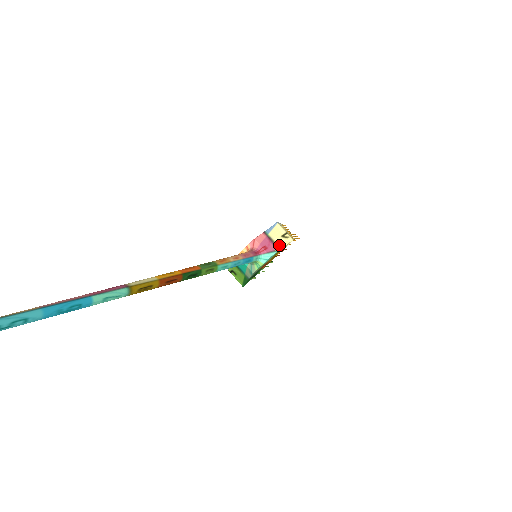
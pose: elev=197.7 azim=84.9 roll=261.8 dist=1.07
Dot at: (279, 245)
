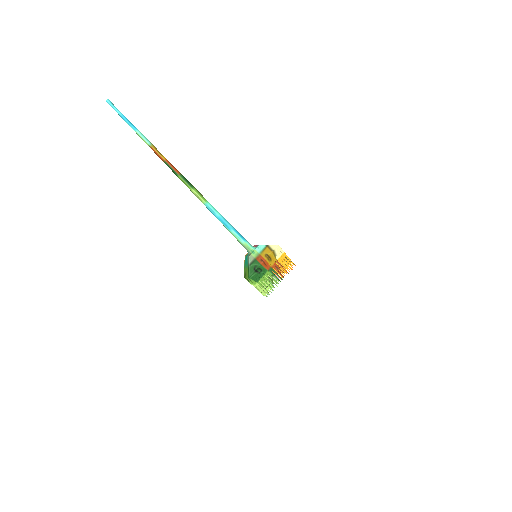
Dot at: (268, 245)
